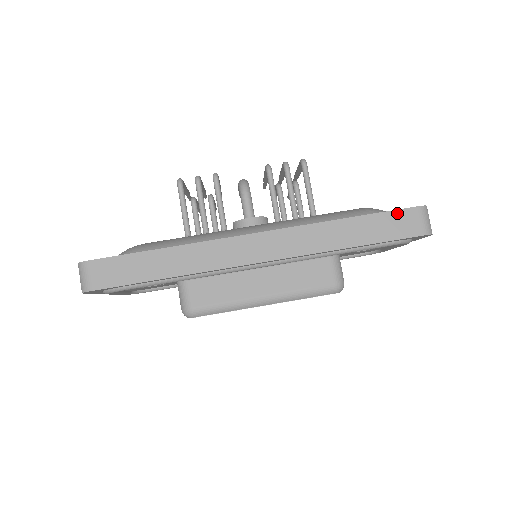
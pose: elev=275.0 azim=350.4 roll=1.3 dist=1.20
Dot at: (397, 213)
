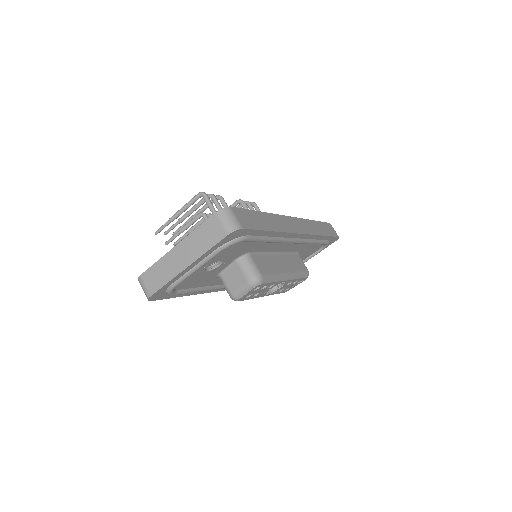
Dot at: (327, 224)
